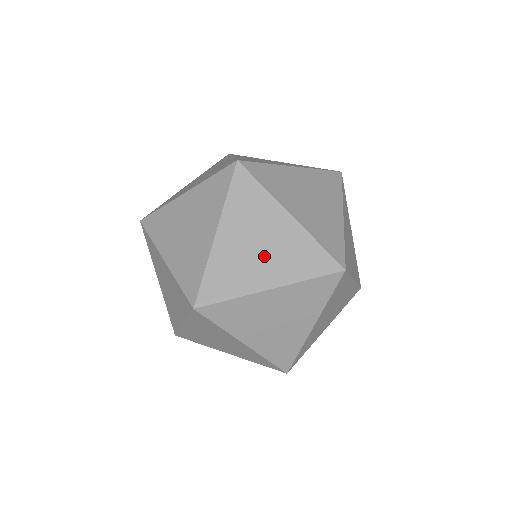
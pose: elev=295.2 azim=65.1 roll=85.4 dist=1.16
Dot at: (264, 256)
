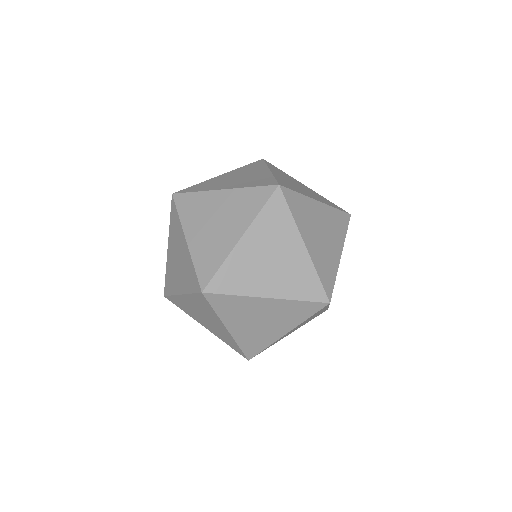
Dot at: (272, 270)
